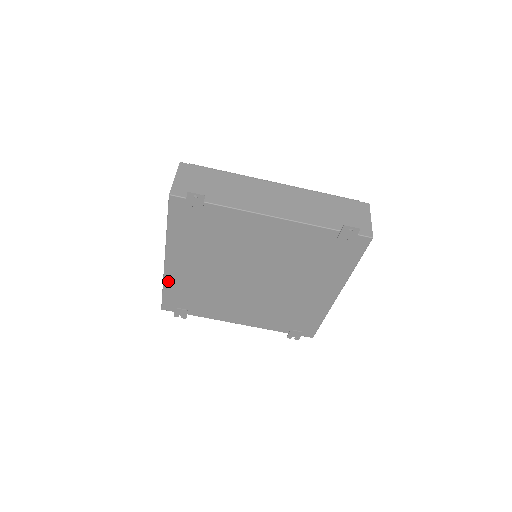
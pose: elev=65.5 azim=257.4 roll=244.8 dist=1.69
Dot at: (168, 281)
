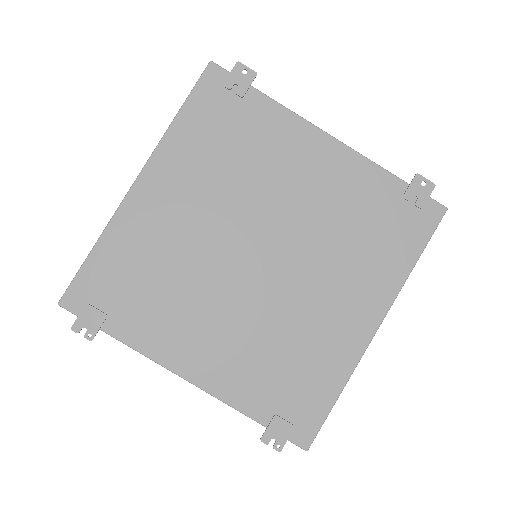
Dot at: (114, 229)
